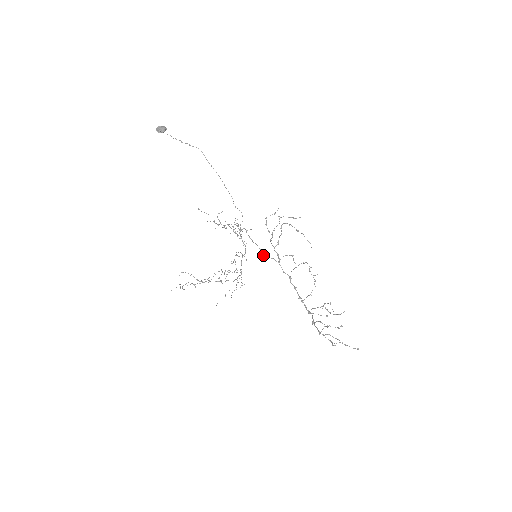
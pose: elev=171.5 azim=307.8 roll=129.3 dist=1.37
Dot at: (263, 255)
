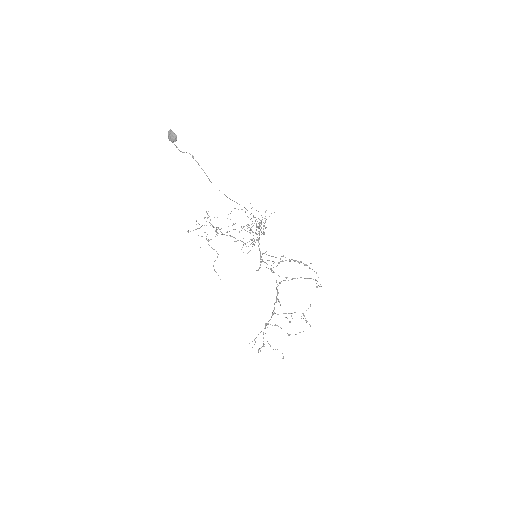
Dot at: (262, 260)
